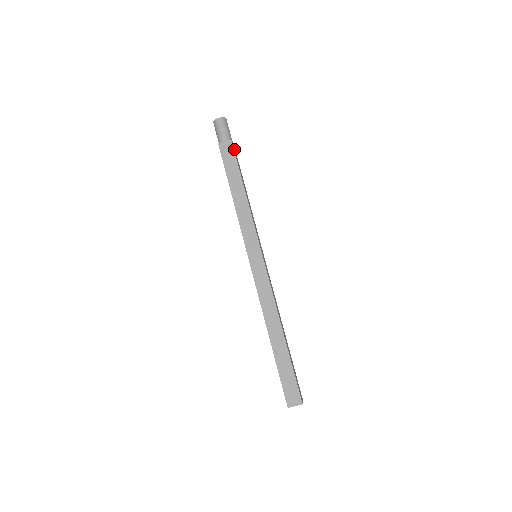
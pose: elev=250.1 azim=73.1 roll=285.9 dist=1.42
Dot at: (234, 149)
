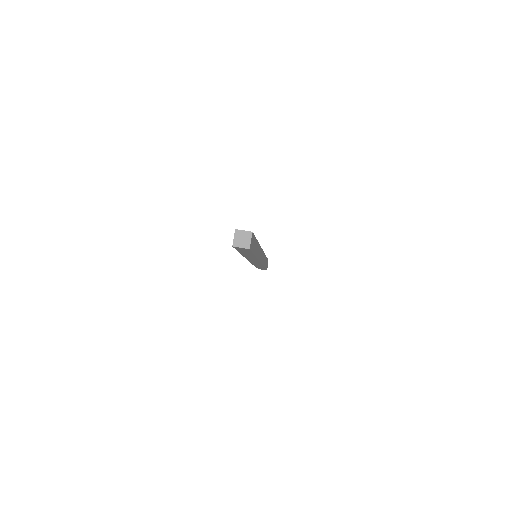
Dot at: (267, 263)
